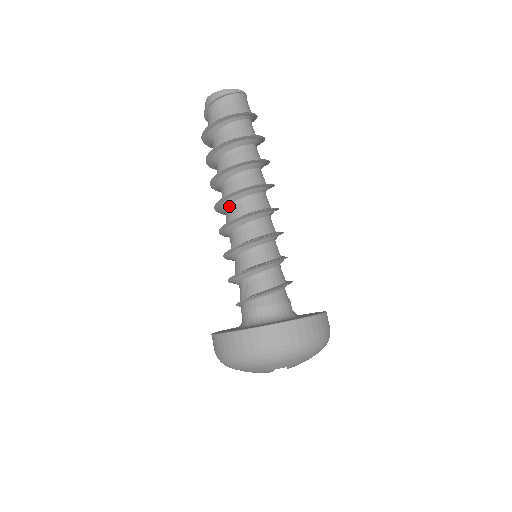
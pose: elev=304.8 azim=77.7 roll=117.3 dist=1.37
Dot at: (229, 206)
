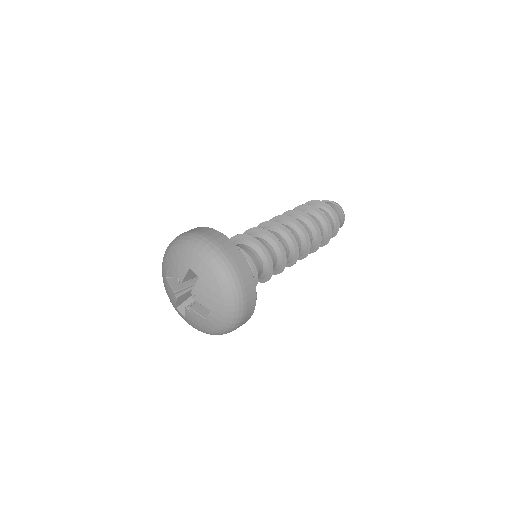
Dot at: occluded
